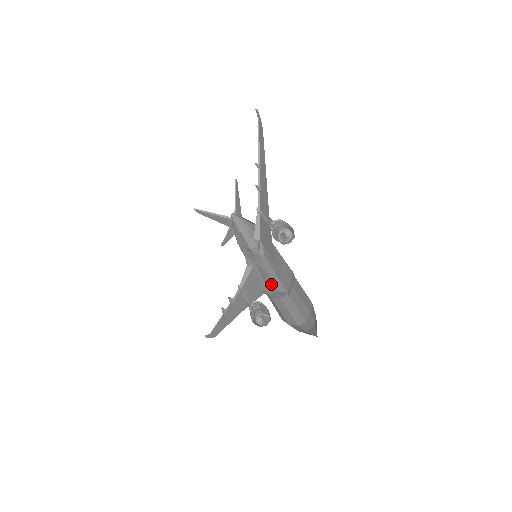
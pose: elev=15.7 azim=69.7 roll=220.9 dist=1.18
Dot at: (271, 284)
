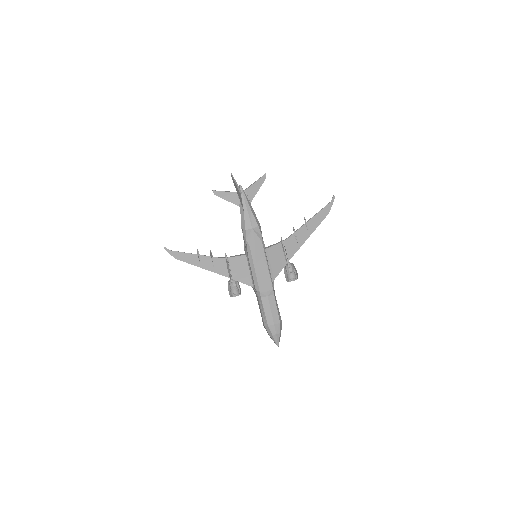
Dot at: (253, 279)
